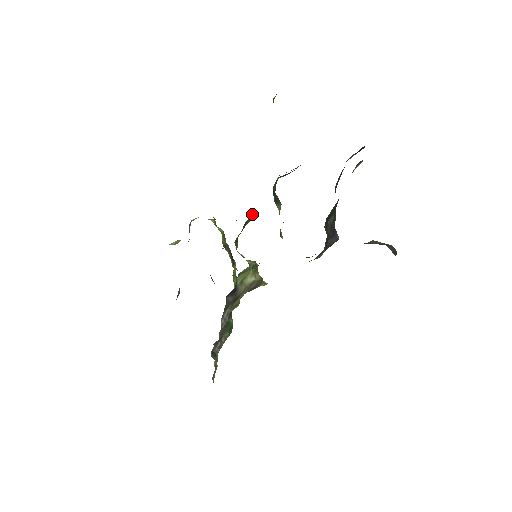
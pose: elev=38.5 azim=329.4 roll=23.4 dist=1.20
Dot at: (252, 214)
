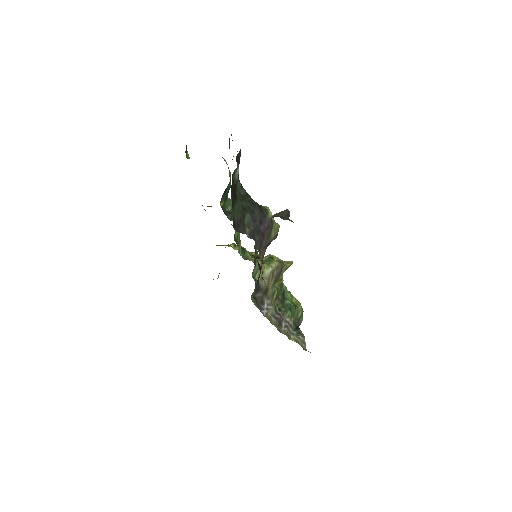
Dot at: occluded
